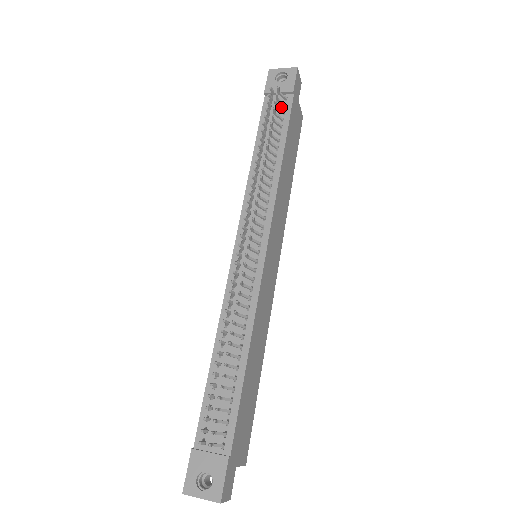
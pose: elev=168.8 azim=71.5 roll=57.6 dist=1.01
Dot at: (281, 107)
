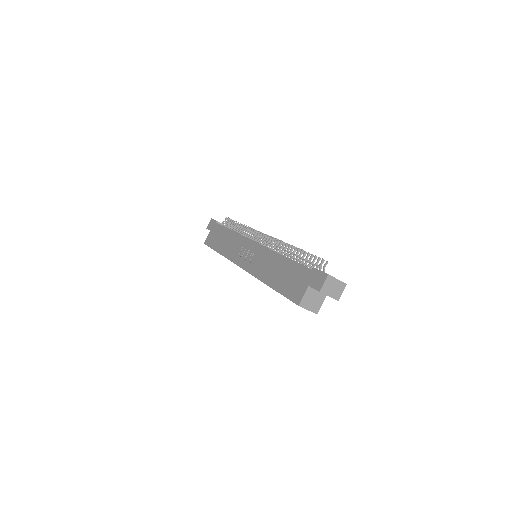
Dot at: occluded
